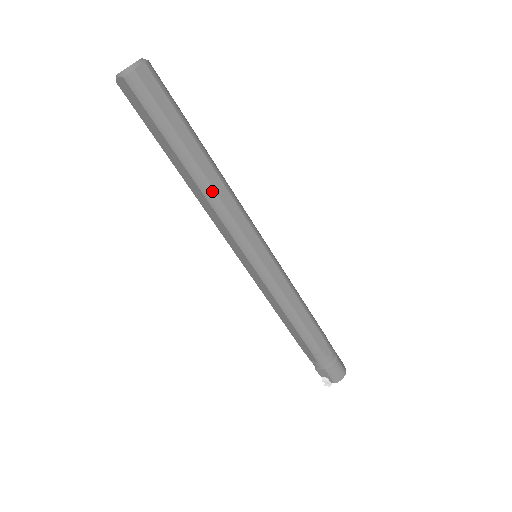
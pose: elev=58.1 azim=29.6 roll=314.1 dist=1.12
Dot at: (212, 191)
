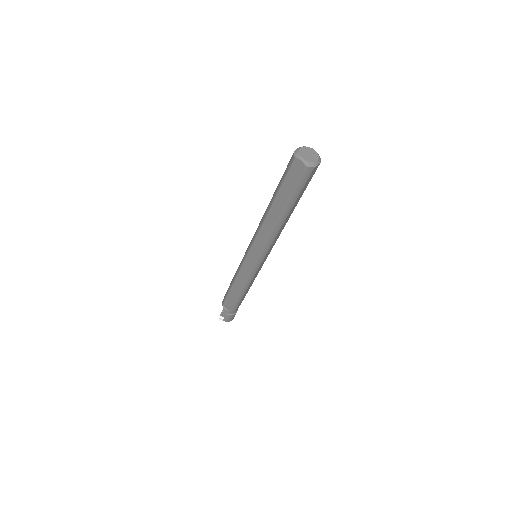
Dot at: (279, 229)
